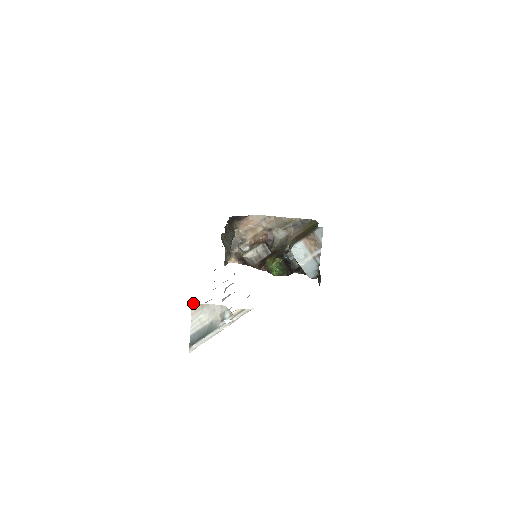
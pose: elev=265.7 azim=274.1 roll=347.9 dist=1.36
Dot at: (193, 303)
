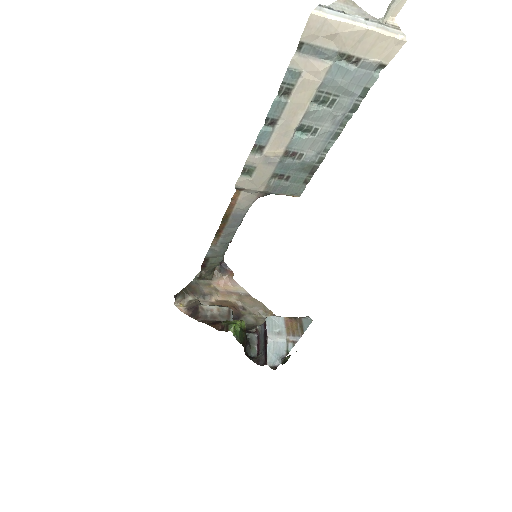
Dot at: out of frame
